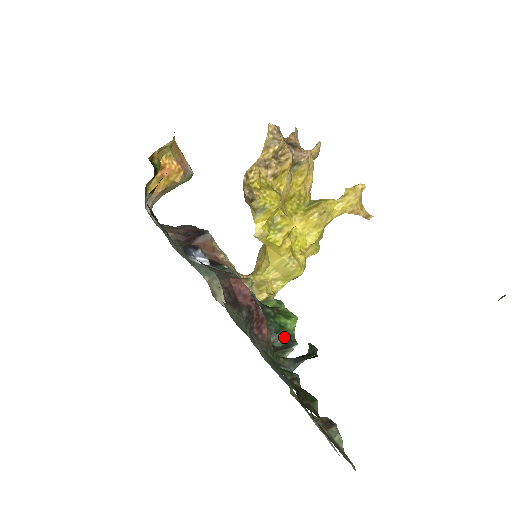
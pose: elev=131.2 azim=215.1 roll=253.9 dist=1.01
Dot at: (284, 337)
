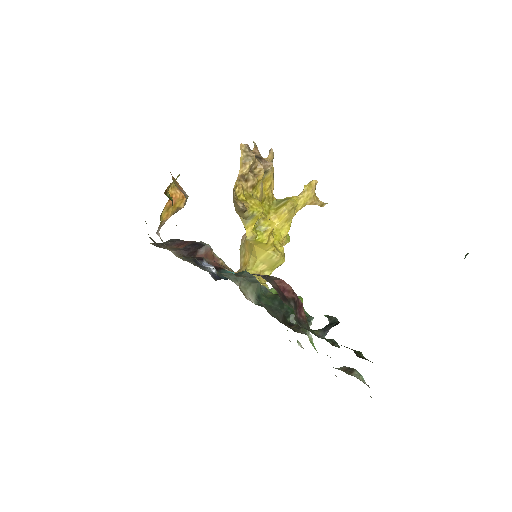
Dot at: occluded
